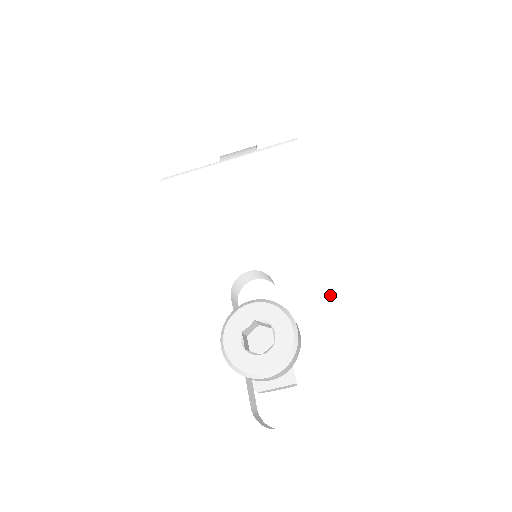
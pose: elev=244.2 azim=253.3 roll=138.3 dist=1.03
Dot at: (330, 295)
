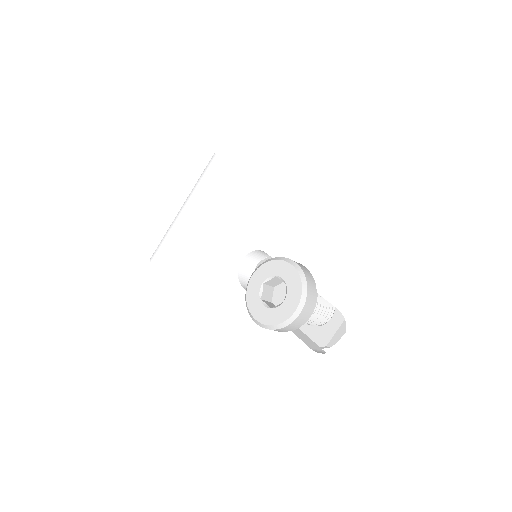
Dot at: (305, 224)
